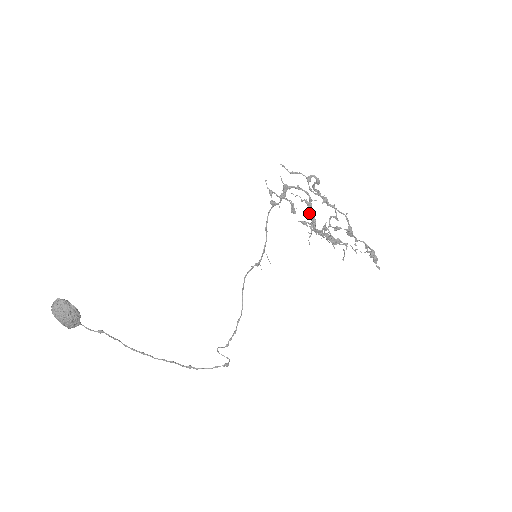
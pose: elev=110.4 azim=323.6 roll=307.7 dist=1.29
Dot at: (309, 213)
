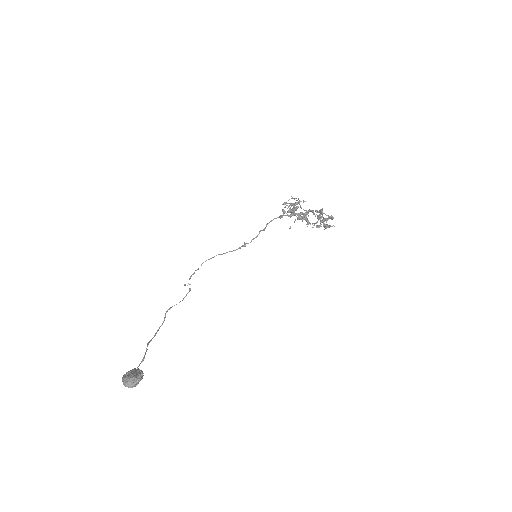
Dot at: occluded
